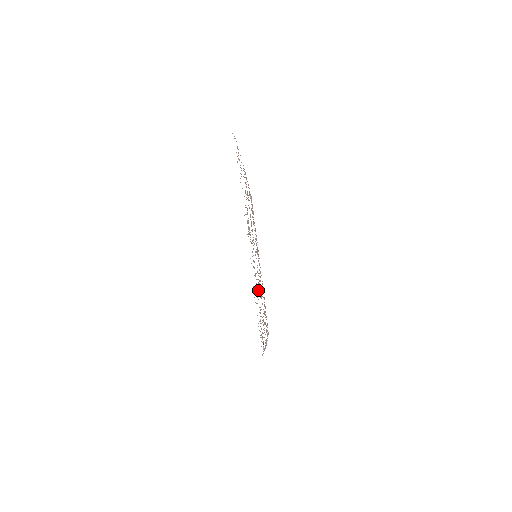
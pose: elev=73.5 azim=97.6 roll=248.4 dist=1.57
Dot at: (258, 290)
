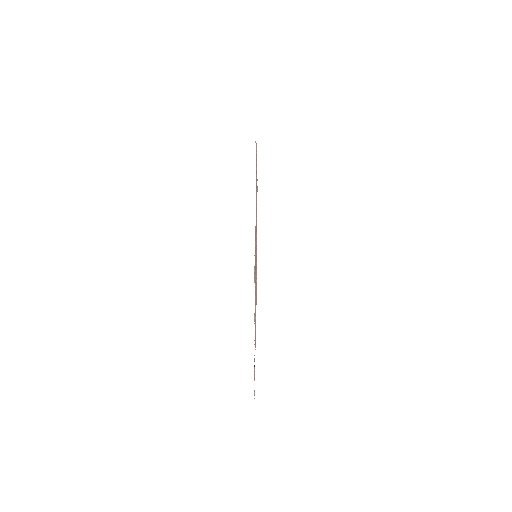
Dot at: occluded
